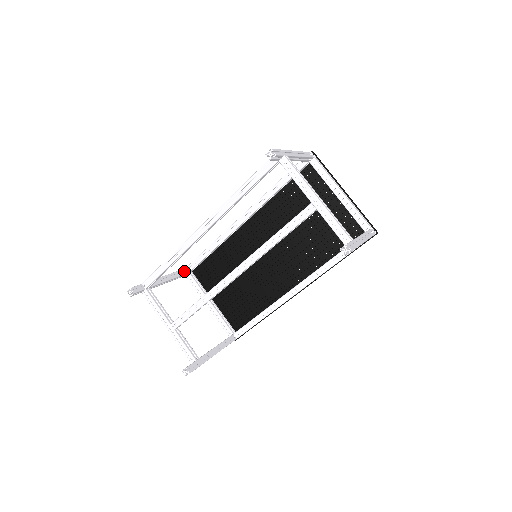
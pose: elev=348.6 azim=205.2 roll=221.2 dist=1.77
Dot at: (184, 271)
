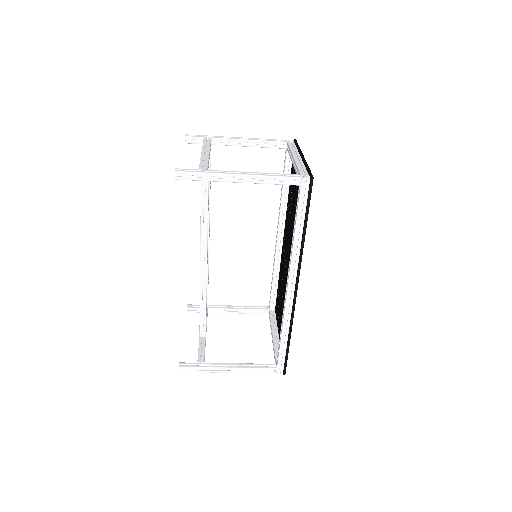
Dot at: (266, 309)
